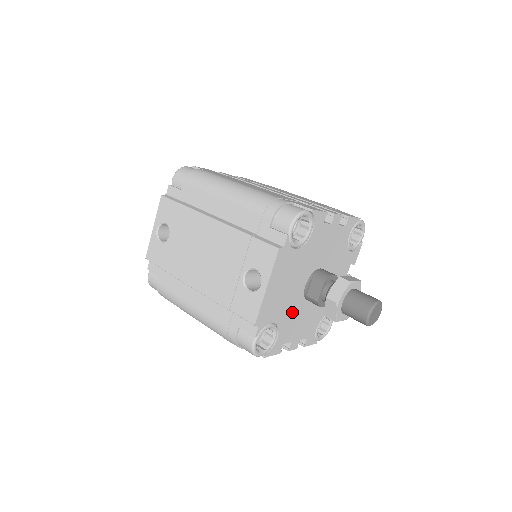
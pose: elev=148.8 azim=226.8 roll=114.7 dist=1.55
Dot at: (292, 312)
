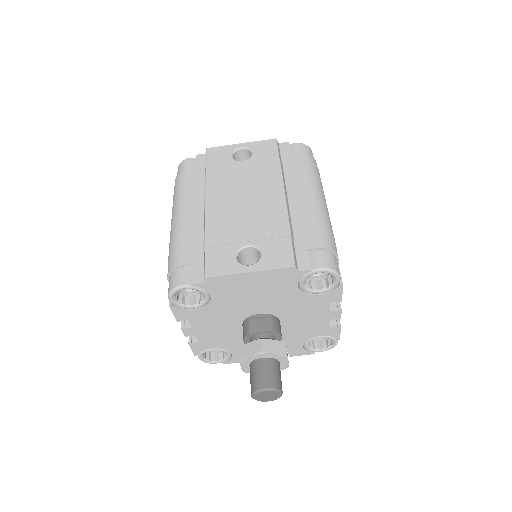
Dot at: (226, 313)
